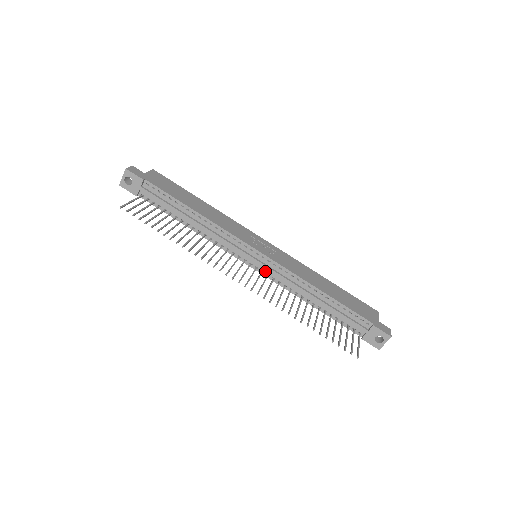
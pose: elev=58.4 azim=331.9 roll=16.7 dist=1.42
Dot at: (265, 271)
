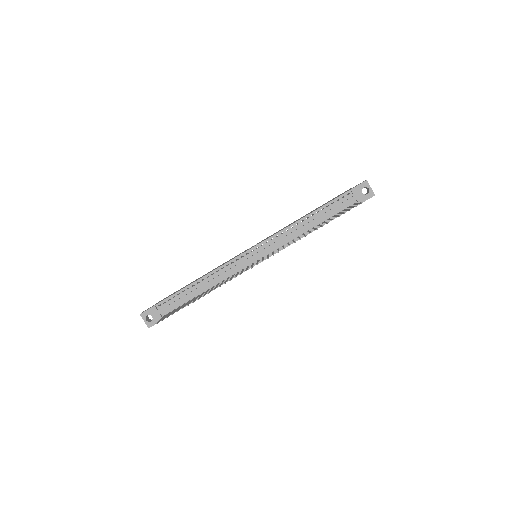
Dot at: (269, 253)
